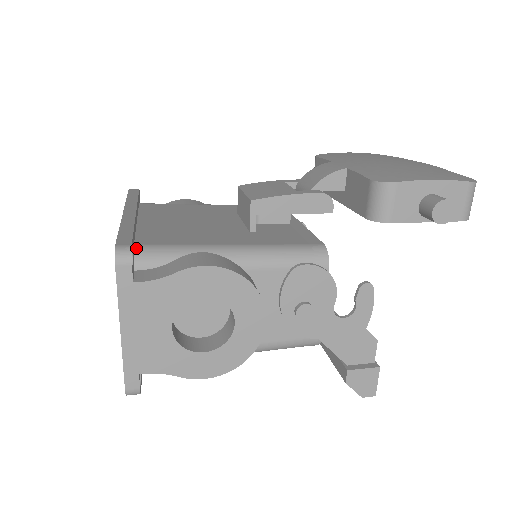
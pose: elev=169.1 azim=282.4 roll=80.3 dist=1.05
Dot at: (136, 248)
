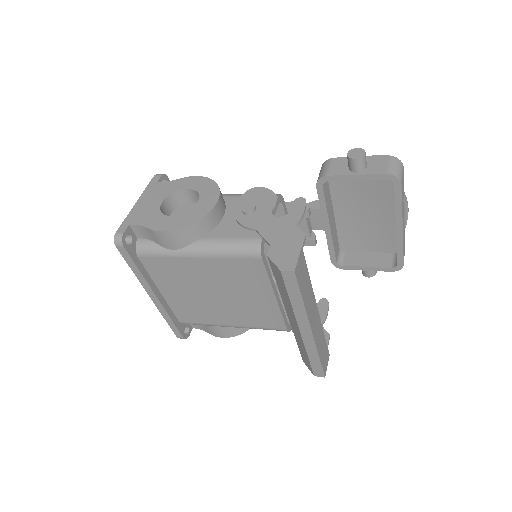
Dot at: occluded
